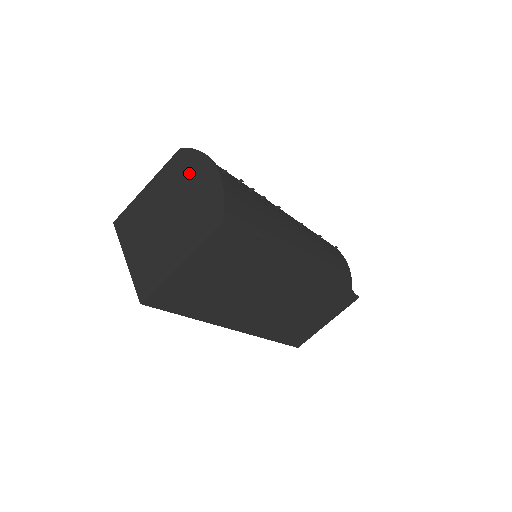
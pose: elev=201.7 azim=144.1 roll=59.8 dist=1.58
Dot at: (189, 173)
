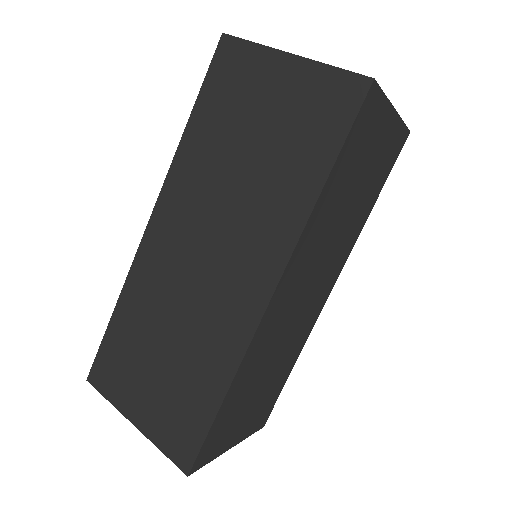
Dot at: occluded
